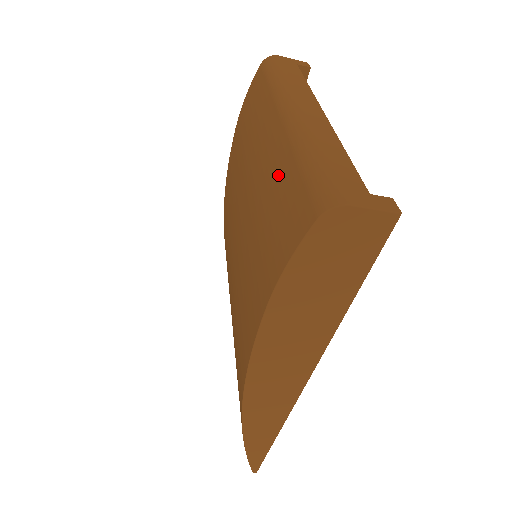
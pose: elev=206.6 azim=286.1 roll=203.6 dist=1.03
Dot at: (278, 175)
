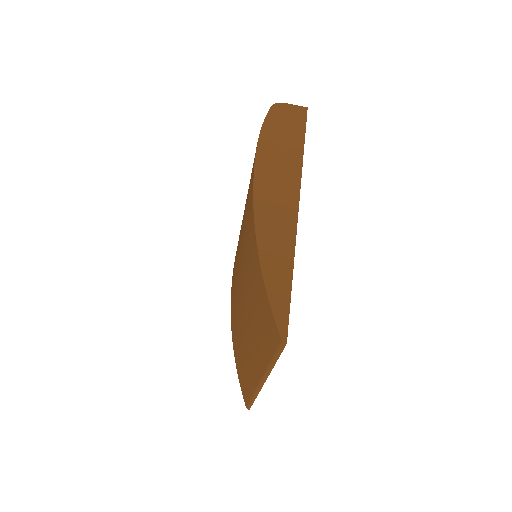
Dot at: occluded
